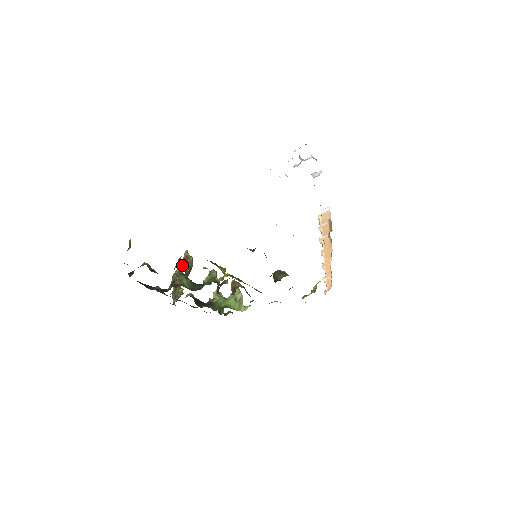
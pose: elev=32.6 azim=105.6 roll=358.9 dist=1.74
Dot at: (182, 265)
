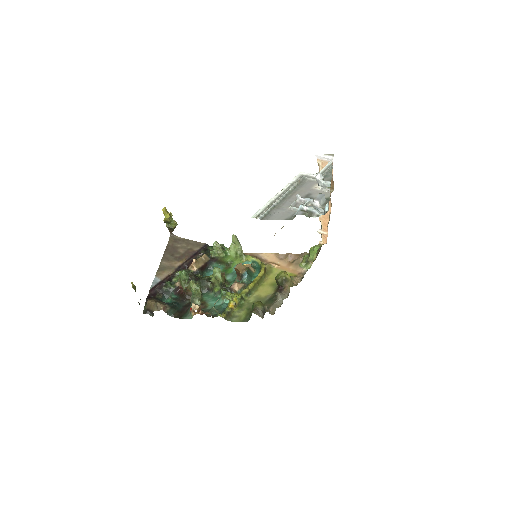
Dot at: (193, 298)
